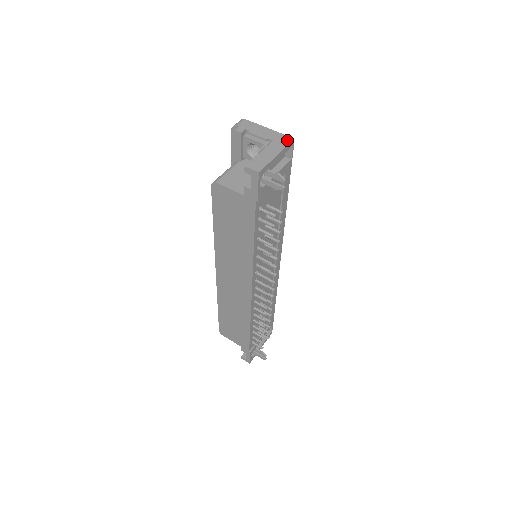
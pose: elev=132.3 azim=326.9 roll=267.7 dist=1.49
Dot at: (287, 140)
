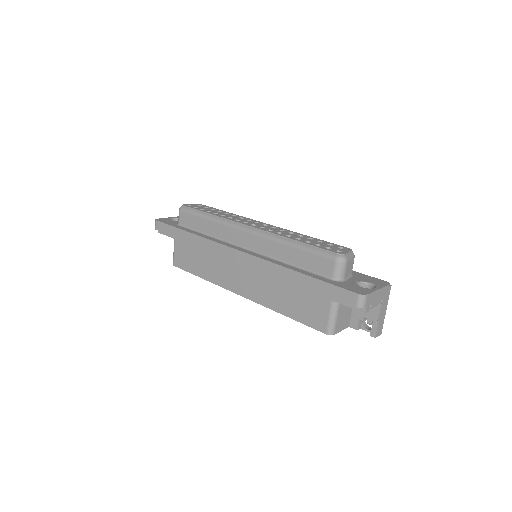
Dot at: (389, 290)
